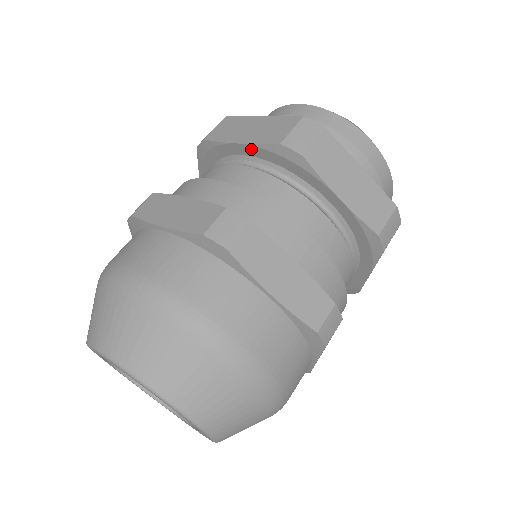
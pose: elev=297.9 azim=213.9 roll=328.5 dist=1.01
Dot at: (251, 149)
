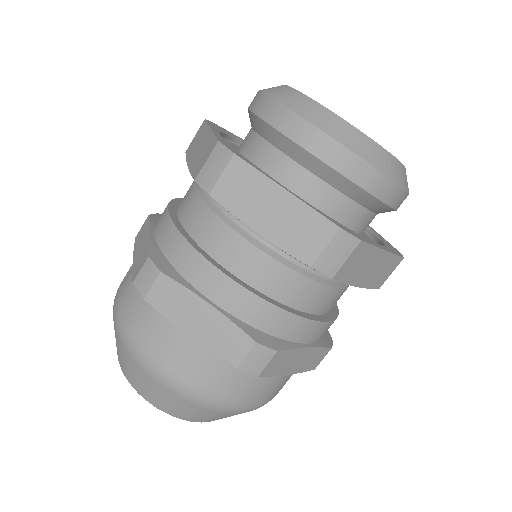
Dot at: occluded
